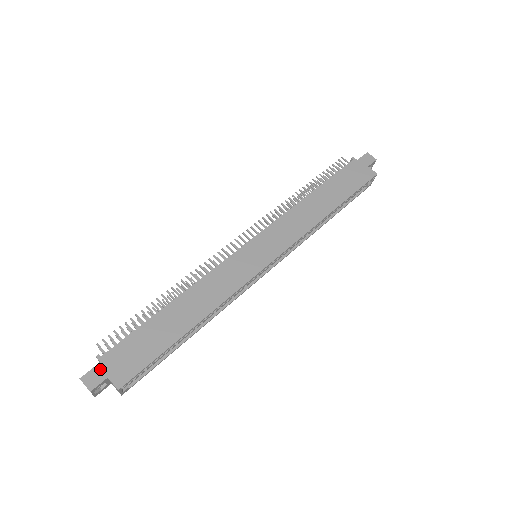
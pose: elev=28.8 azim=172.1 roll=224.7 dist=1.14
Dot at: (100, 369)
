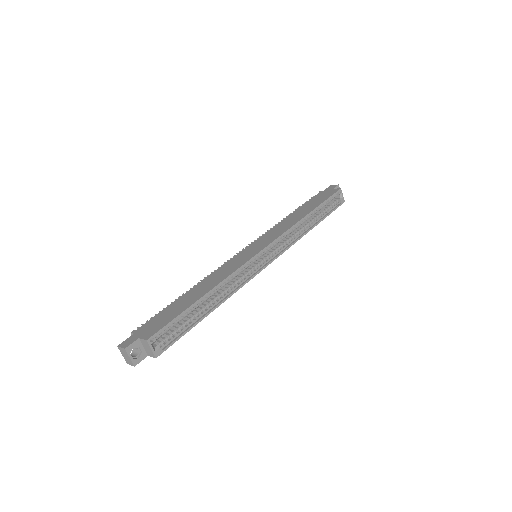
Dot at: (133, 337)
